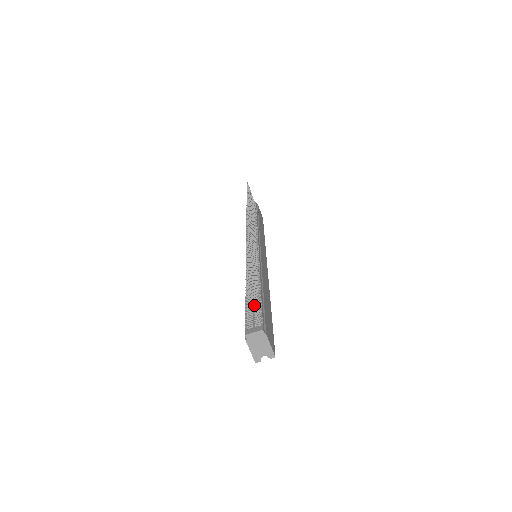
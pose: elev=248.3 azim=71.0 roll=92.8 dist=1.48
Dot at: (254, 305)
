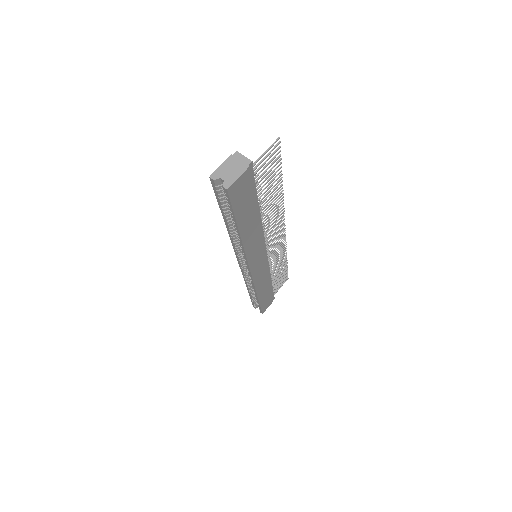
Dot at: (266, 157)
